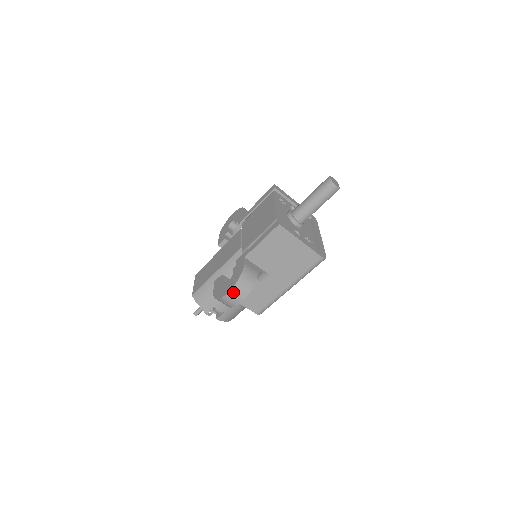
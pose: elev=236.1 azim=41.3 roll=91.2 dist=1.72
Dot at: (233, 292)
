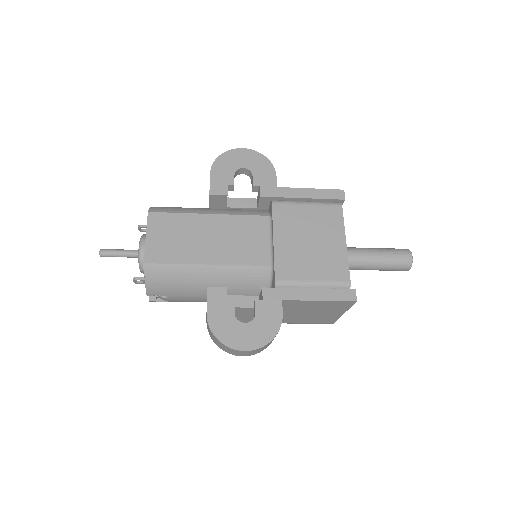
Dot at: (251, 351)
